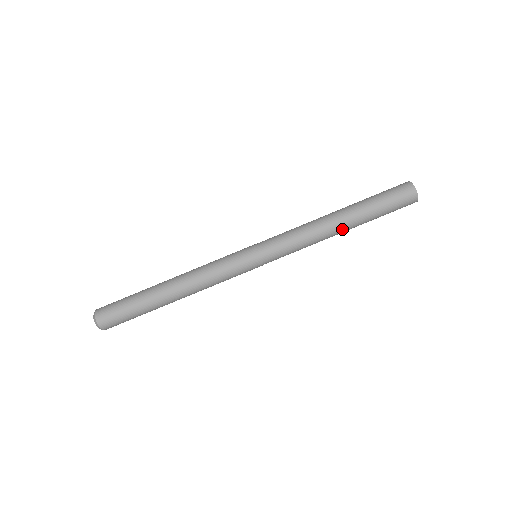
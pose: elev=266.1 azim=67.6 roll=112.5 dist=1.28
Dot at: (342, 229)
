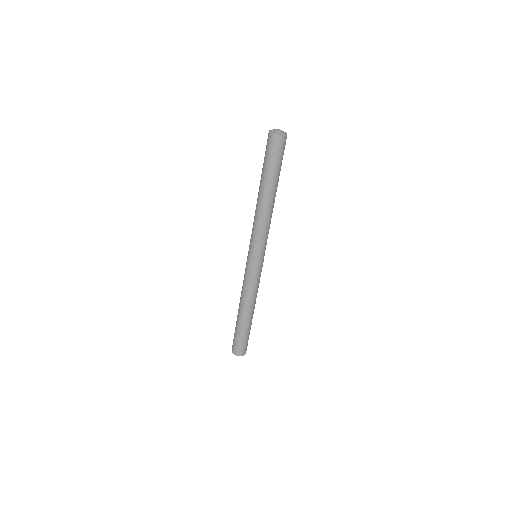
Dot at: (274, 198)
